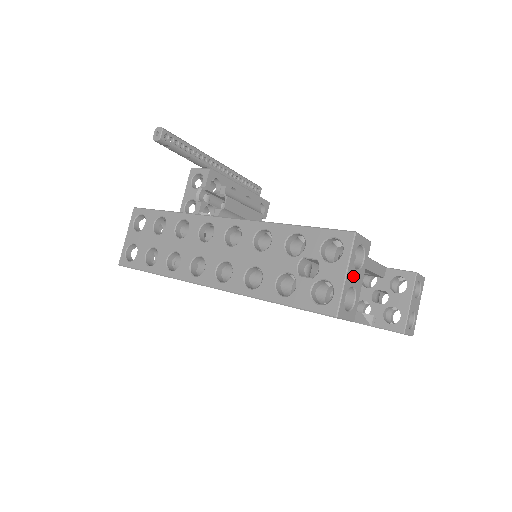
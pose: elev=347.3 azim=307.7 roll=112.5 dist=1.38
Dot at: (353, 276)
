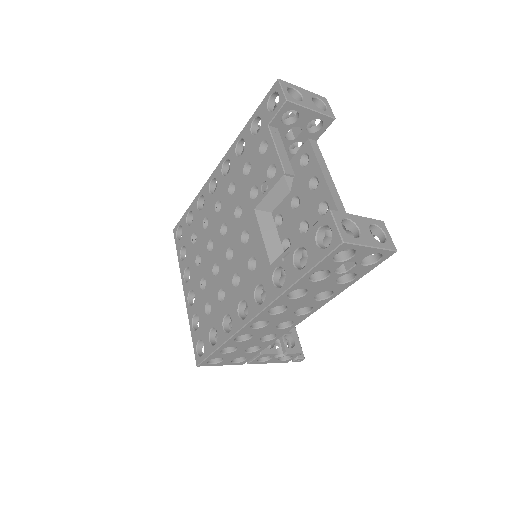
Dot at: (307, 97)
